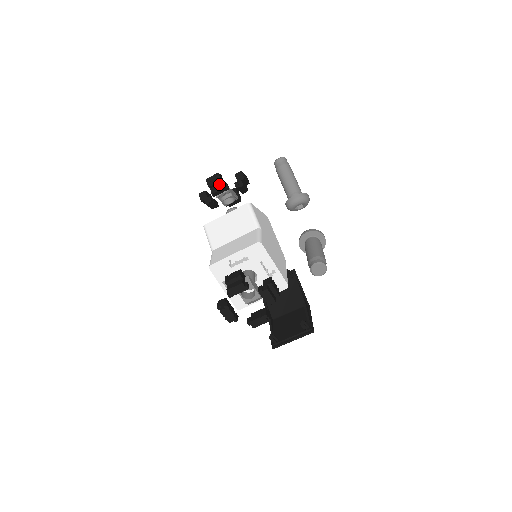
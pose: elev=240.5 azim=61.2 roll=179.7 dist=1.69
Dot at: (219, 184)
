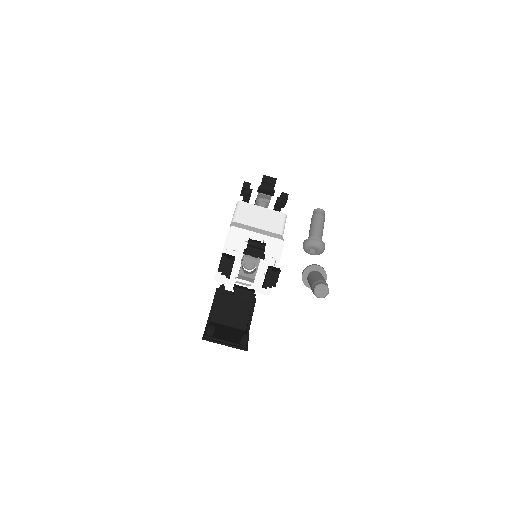
Dot at: (271, 186)
